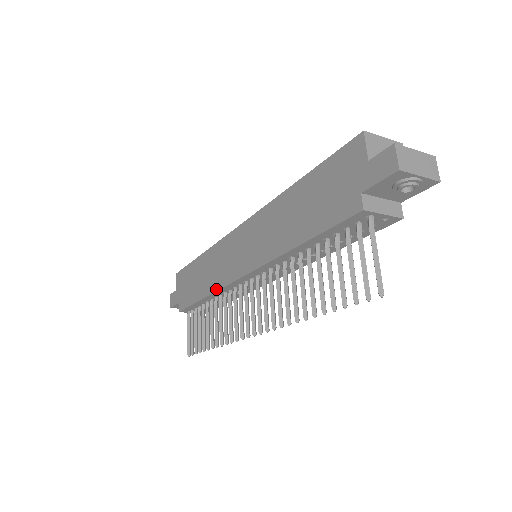
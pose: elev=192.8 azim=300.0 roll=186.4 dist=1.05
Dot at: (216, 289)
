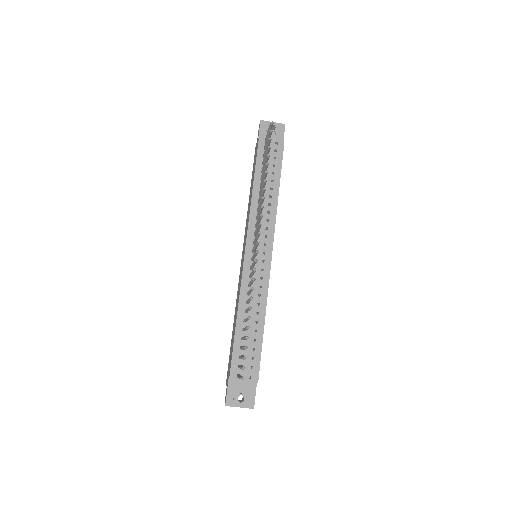
Dot at: (239, 292)
